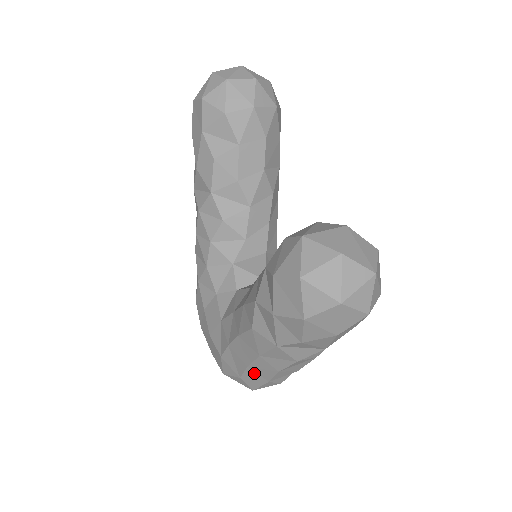
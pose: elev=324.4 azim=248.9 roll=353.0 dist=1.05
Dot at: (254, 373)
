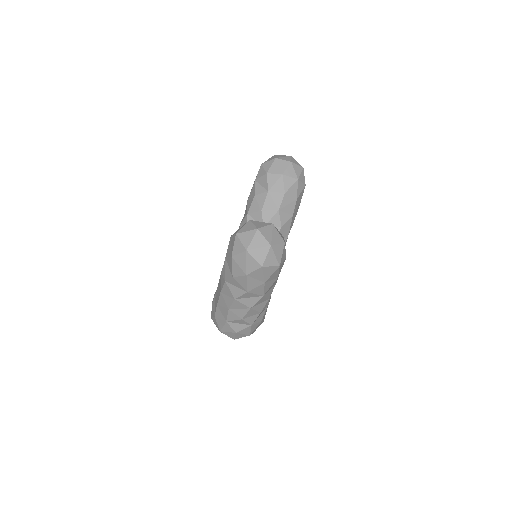
Dot at: (220, 311)
